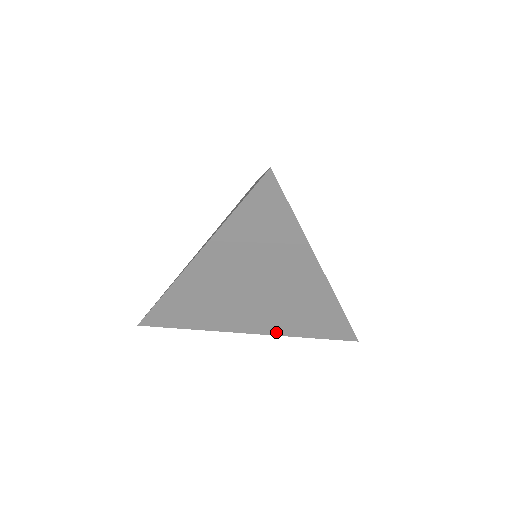
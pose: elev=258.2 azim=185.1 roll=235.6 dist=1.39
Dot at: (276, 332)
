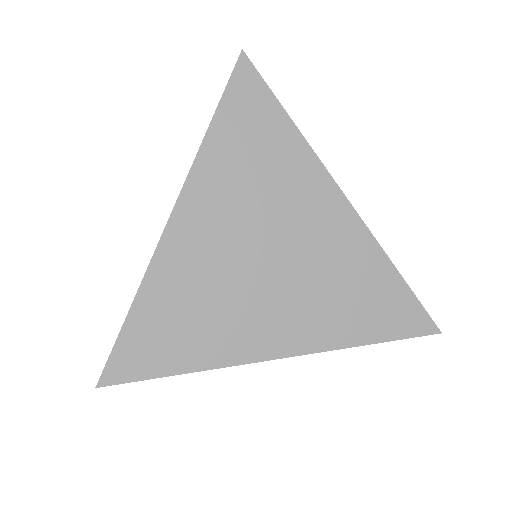
Dot at: (318, 344)
